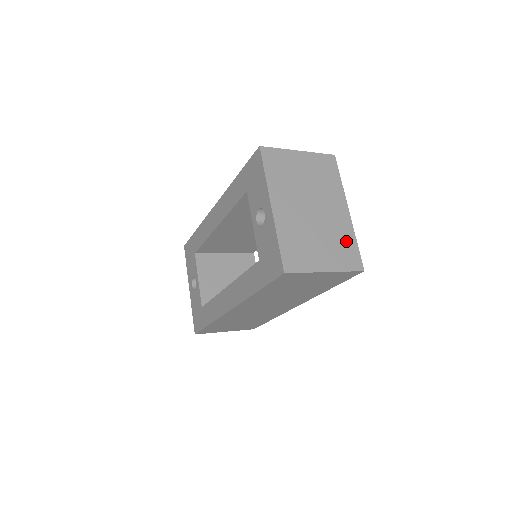
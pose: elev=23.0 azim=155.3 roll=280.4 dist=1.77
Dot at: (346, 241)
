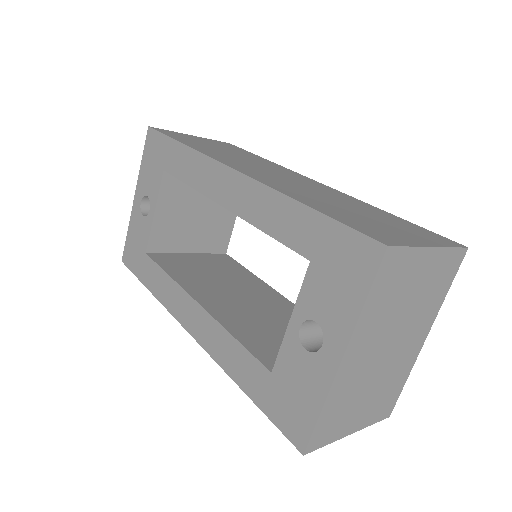
Dot at: (396, 384)
